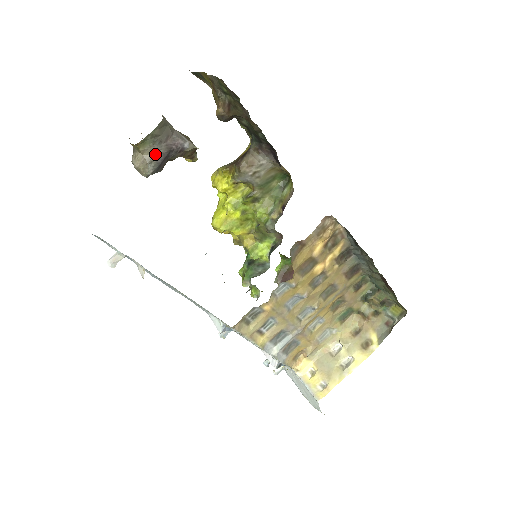
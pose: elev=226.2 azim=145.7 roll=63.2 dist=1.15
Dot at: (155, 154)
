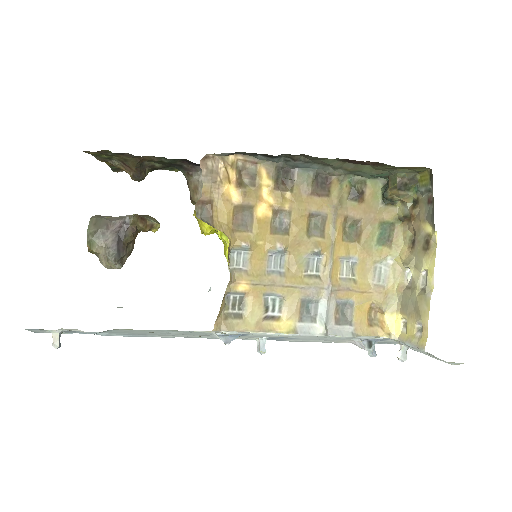
Dot at: (106, 245)
